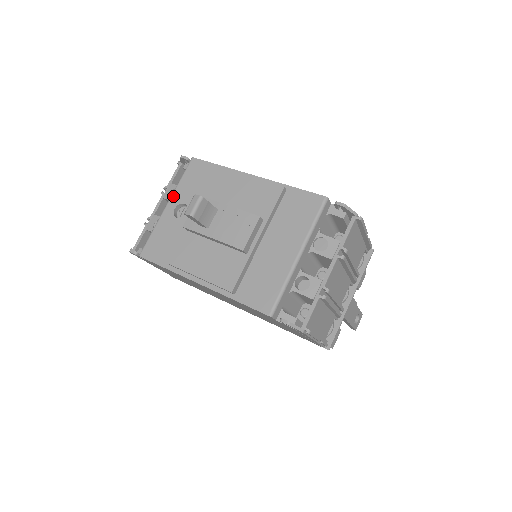
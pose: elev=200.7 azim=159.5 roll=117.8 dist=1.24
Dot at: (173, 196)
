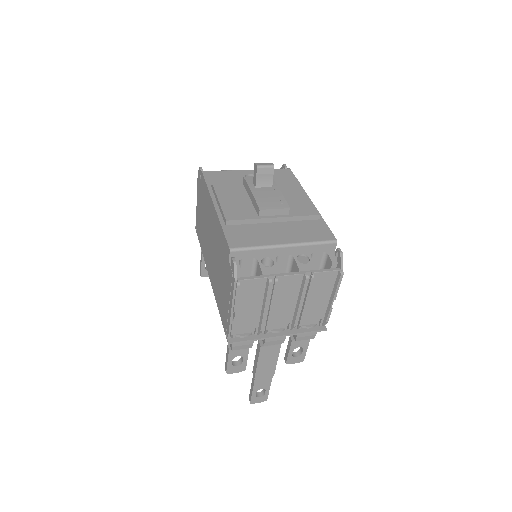
Dot at: occluded
